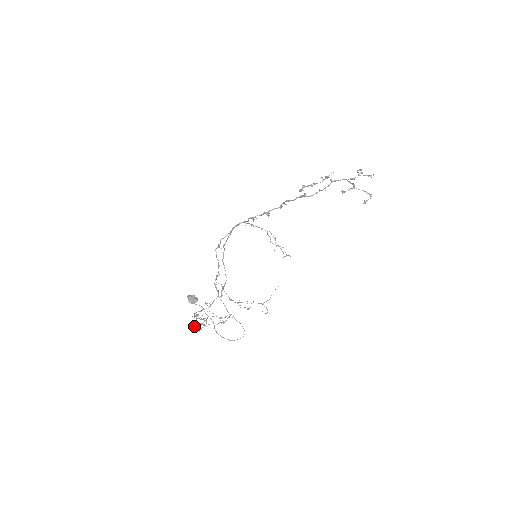
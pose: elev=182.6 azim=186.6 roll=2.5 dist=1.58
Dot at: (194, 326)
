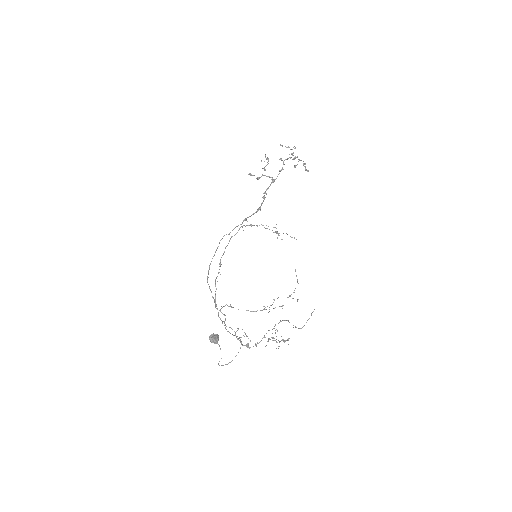
Dot at: (288, 344)
